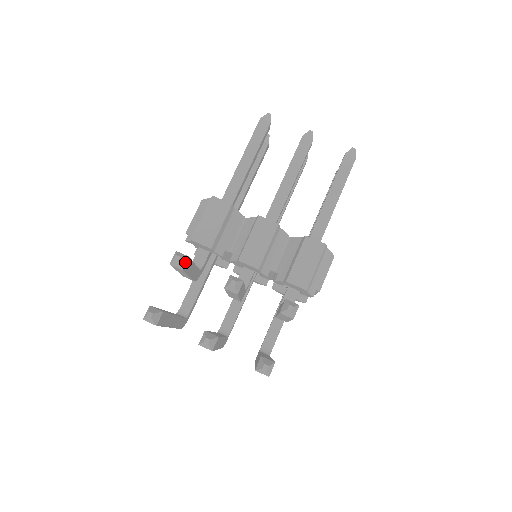
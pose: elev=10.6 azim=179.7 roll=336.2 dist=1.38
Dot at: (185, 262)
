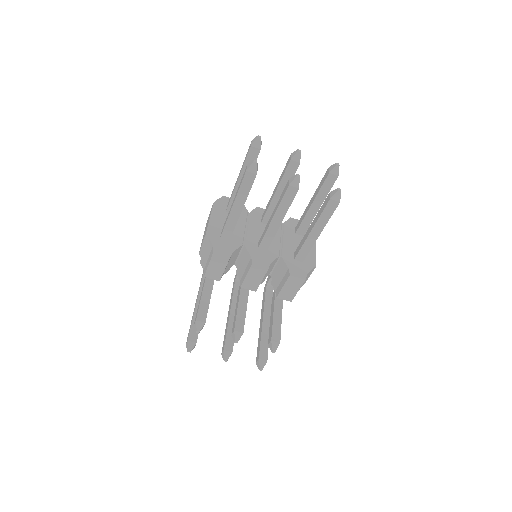
Dot at: (203, 326)
